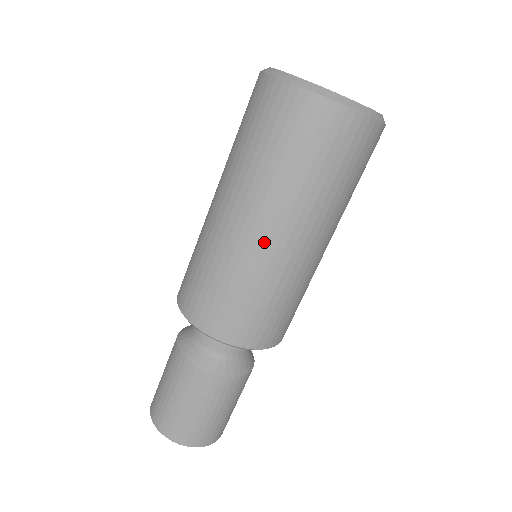
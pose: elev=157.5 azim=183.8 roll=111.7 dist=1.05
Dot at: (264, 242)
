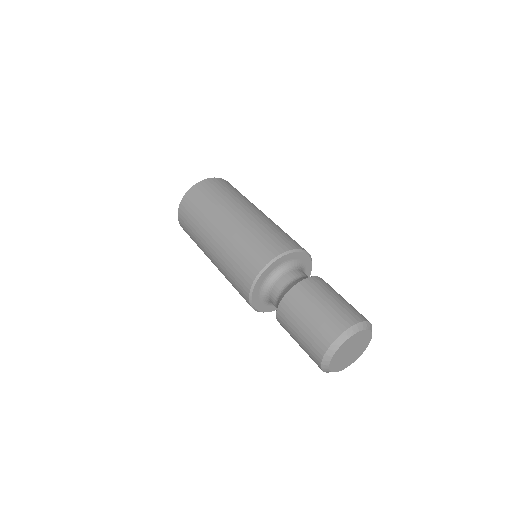
Dot at: (223, 230)
